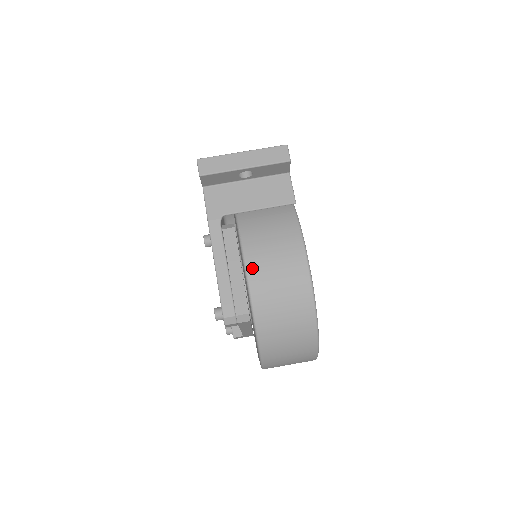
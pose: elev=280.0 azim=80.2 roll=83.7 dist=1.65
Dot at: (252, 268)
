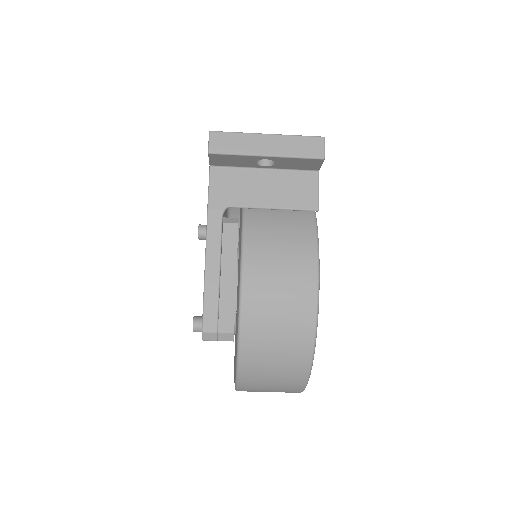
Dot at: (249, 282)
